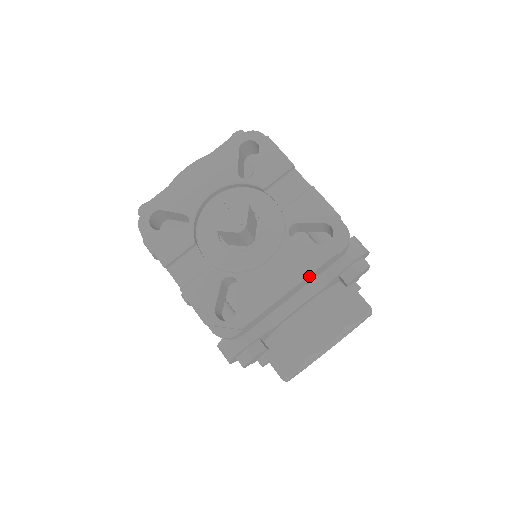
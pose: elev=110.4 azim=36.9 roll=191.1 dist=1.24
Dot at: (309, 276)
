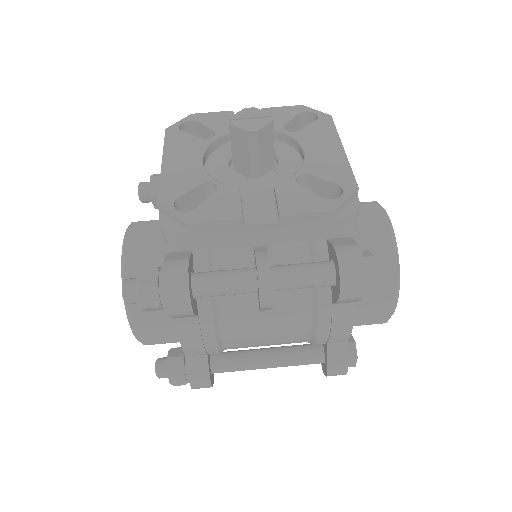
Dot at: (337, 138)
